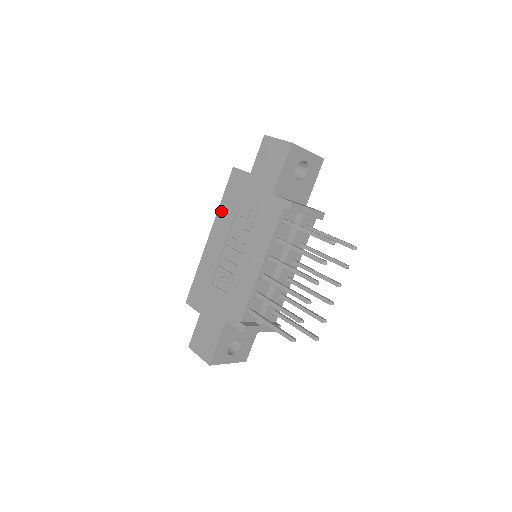
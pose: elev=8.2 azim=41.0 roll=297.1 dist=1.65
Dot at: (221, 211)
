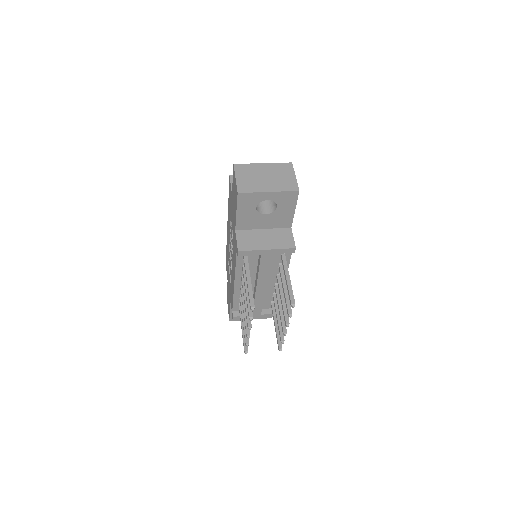
Dot at: (228, 210)
